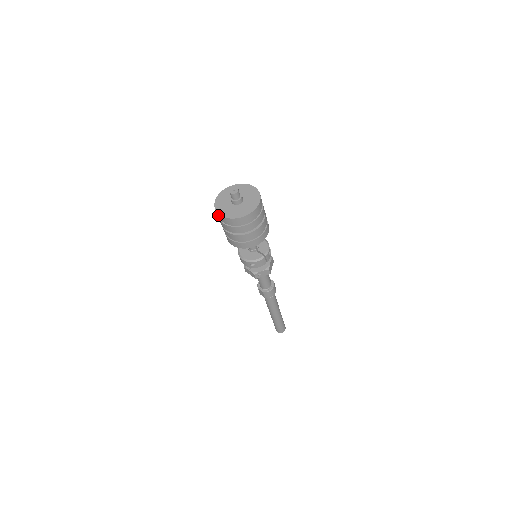
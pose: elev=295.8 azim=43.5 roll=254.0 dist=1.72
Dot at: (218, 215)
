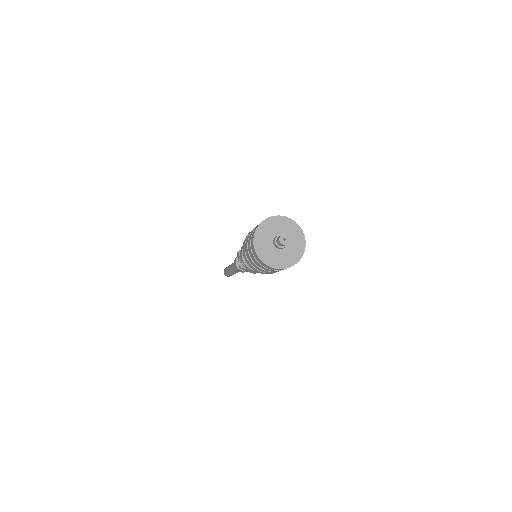
Dot at: (264, 265)
